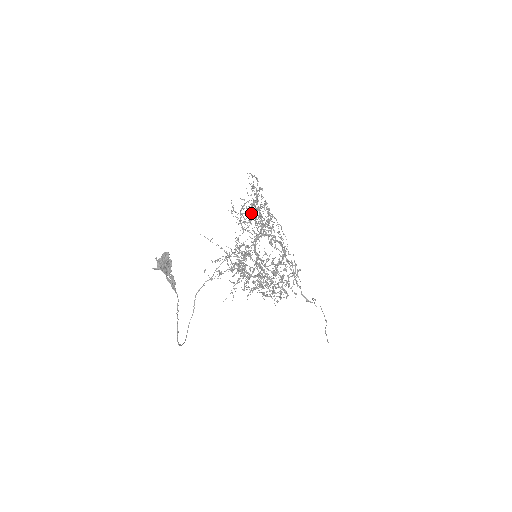
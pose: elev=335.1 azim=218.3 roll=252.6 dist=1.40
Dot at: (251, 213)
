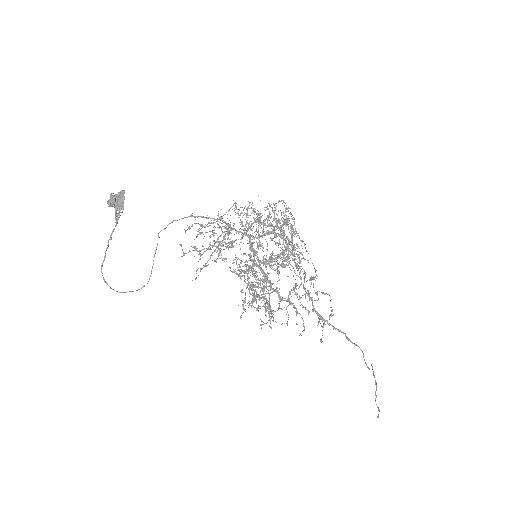
Dot at: occluded
